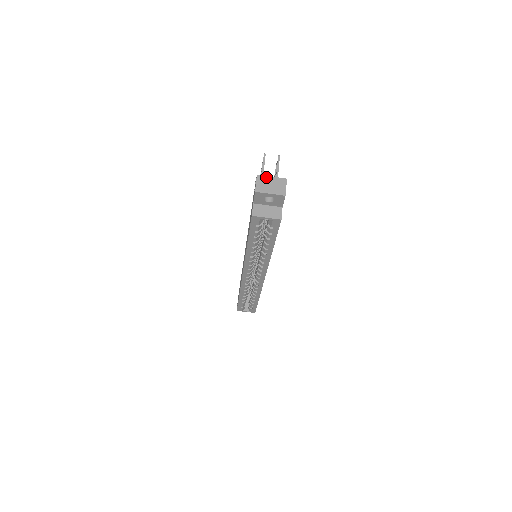
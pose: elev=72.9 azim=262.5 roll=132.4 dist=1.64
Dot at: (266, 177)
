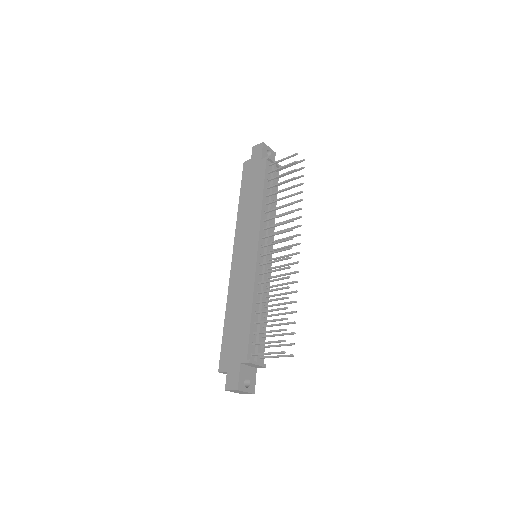
Dot at: occluded
